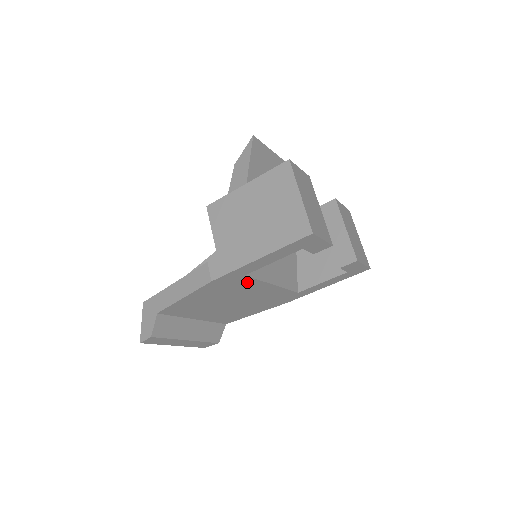
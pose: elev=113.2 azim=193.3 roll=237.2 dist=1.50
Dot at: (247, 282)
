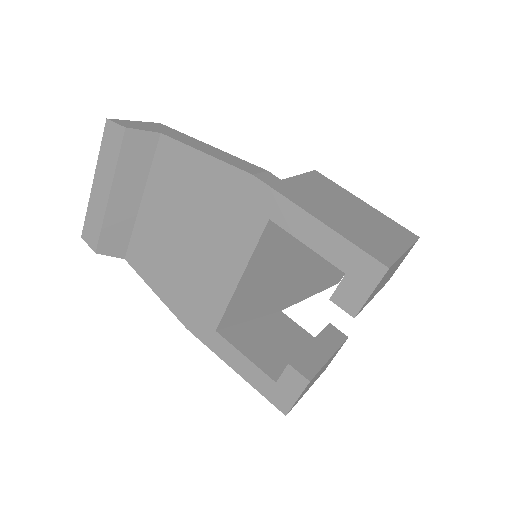
Dot at: (249, 233)
